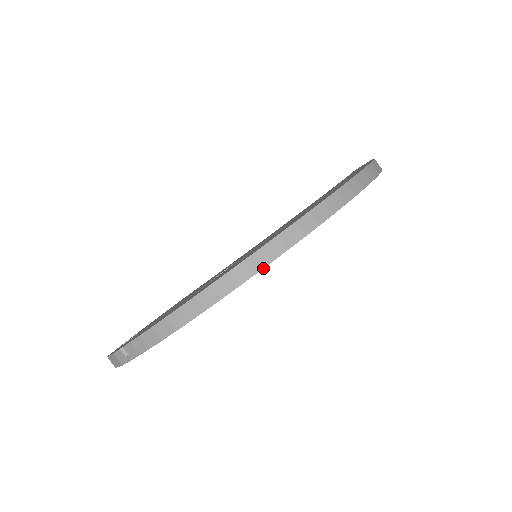
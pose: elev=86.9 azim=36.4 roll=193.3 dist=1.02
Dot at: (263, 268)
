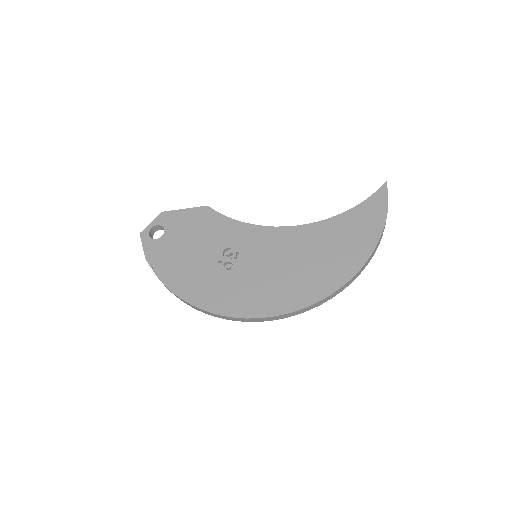
Dot at: (242, 321)
